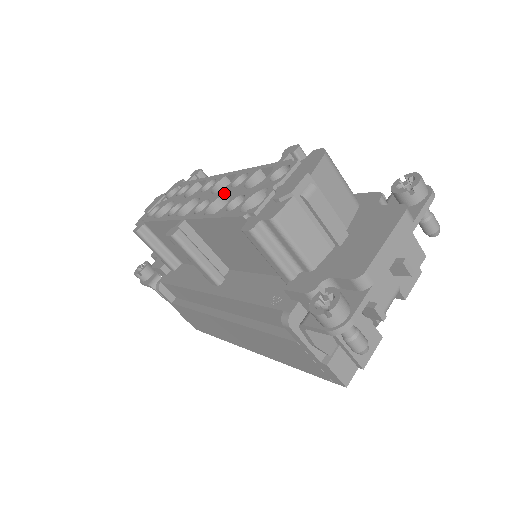
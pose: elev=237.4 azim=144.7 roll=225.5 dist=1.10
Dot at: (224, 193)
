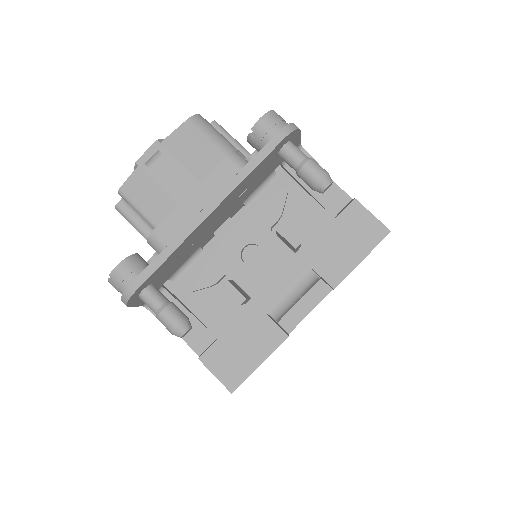
Dot at: occluded
